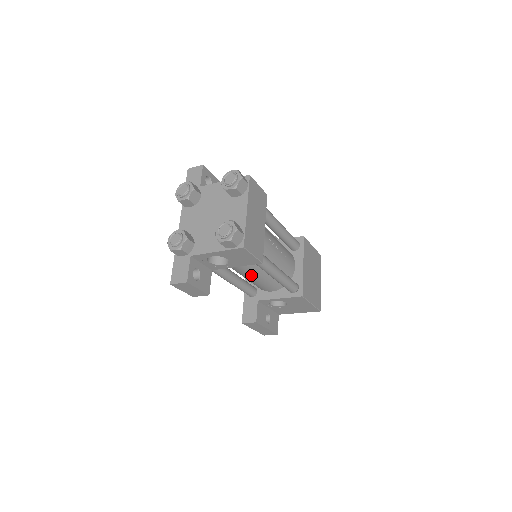
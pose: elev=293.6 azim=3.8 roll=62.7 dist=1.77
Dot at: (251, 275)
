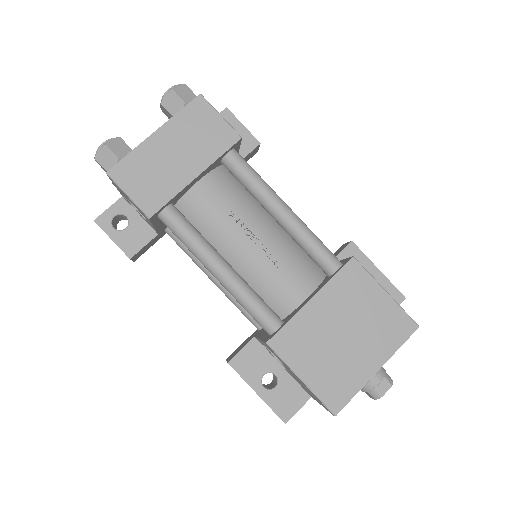
Dot at: occluded
